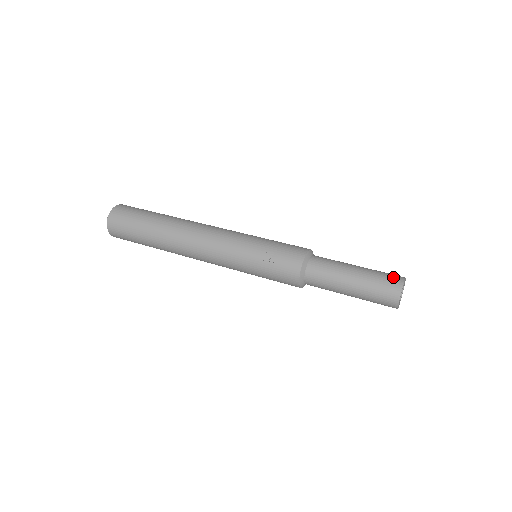
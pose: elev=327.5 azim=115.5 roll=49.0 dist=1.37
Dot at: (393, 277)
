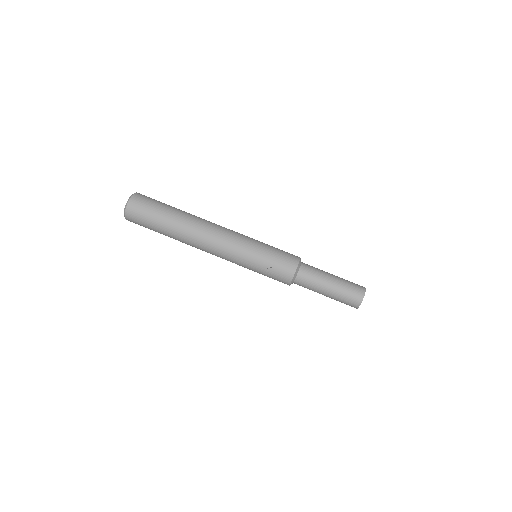
Dot at: (358, 289)
